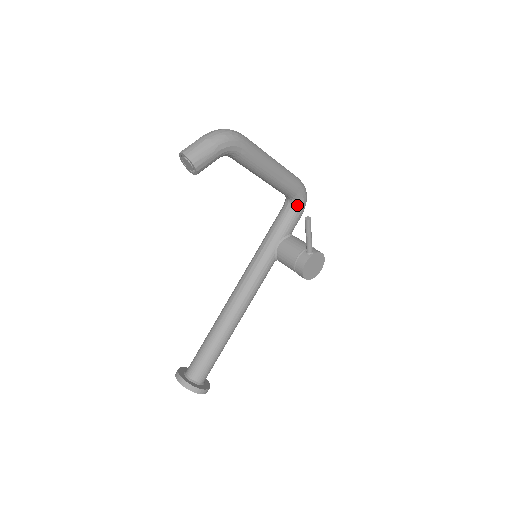
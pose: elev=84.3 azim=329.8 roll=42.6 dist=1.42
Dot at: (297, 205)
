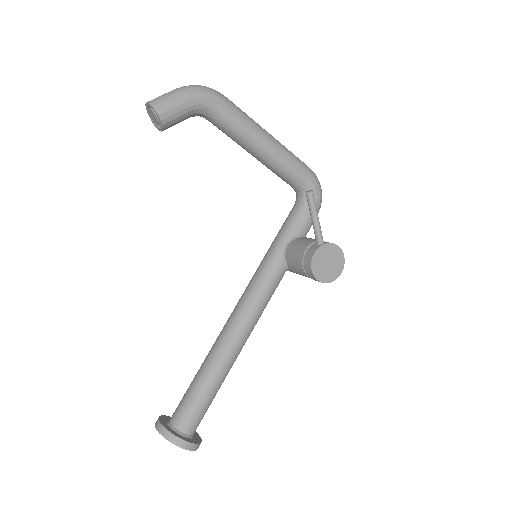
Dot at: occluded
